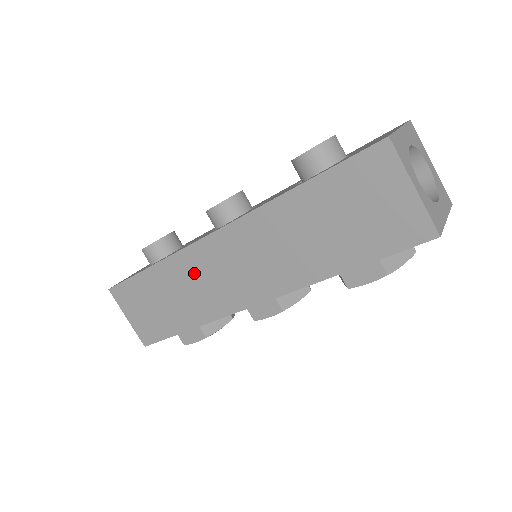
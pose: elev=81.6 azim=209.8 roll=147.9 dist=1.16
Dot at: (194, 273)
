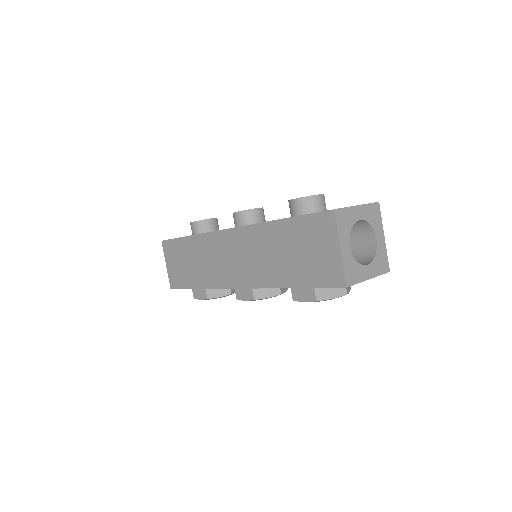
Dot at: (211, 251)
